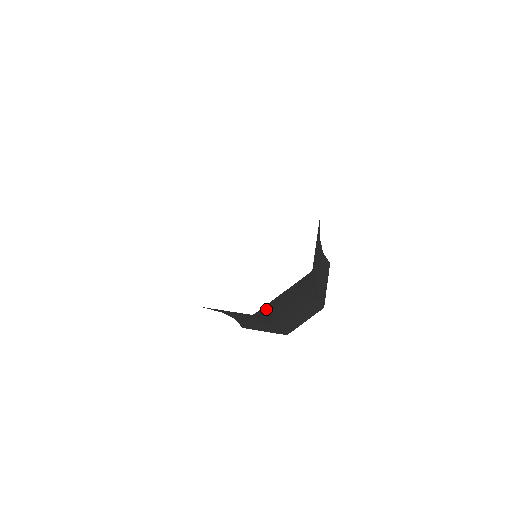
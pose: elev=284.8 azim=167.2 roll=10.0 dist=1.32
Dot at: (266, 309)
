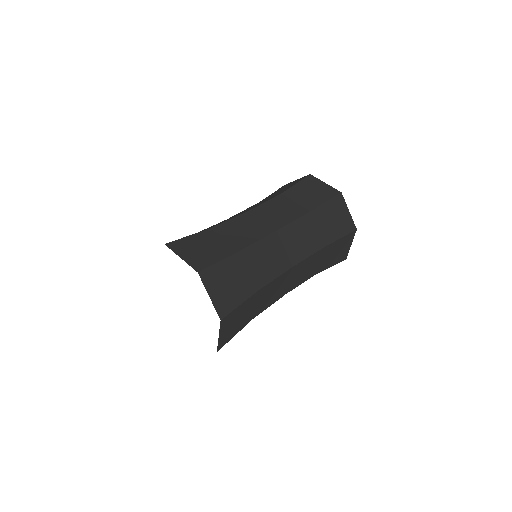
Dot at: (240, 326)
